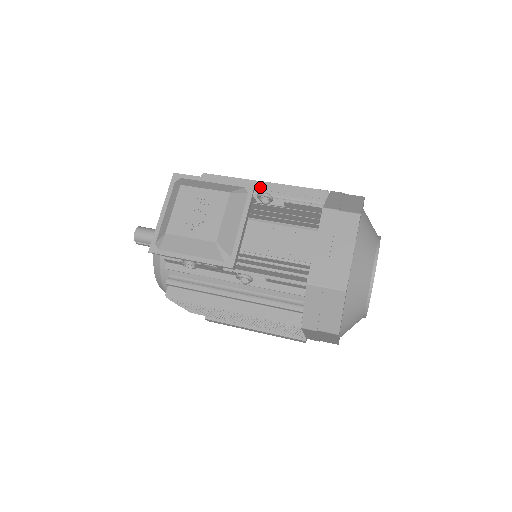
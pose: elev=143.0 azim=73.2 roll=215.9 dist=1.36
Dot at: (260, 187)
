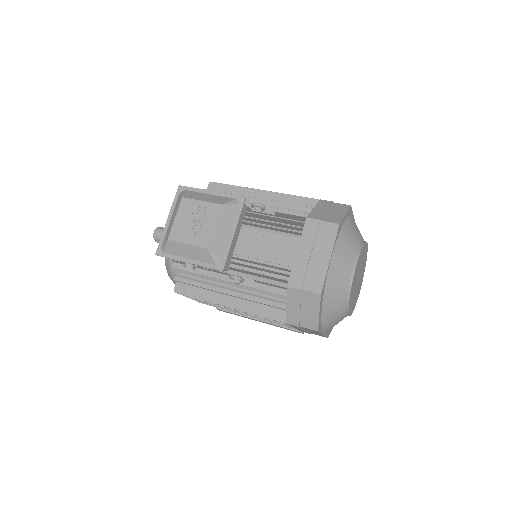
Dot at: (258, 195)
